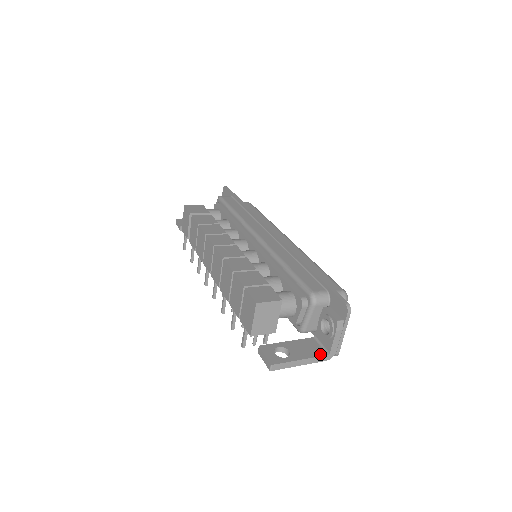
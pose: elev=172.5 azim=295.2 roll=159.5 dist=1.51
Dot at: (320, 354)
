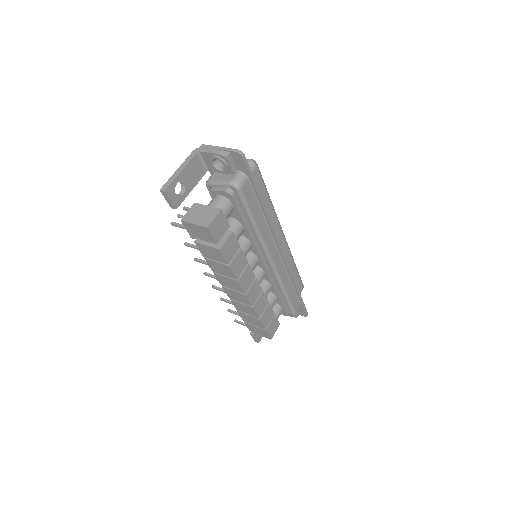
Dot at: occluded
